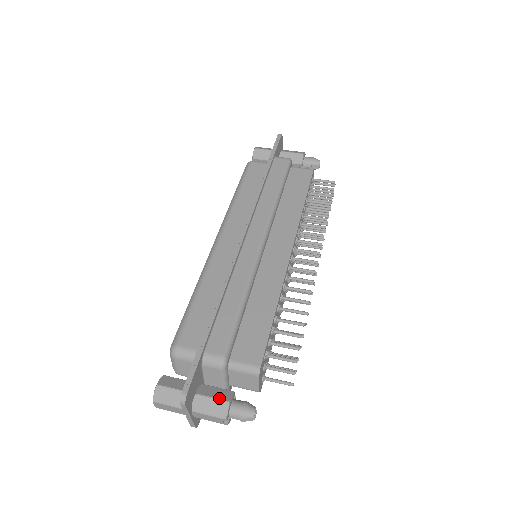
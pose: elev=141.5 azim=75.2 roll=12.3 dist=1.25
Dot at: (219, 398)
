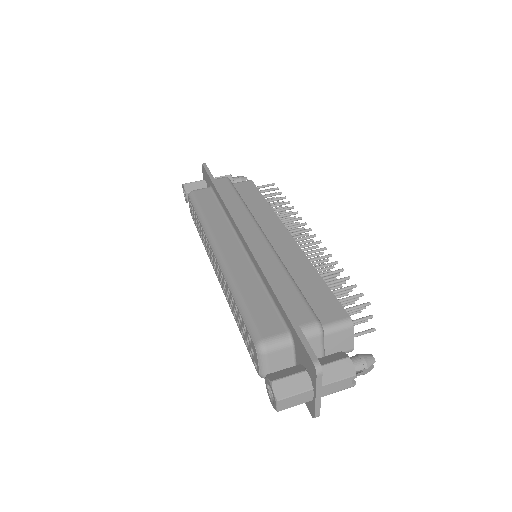
Dot at: (338, 359)
